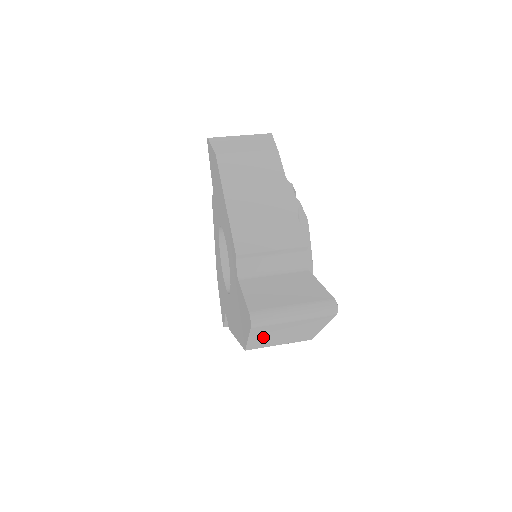
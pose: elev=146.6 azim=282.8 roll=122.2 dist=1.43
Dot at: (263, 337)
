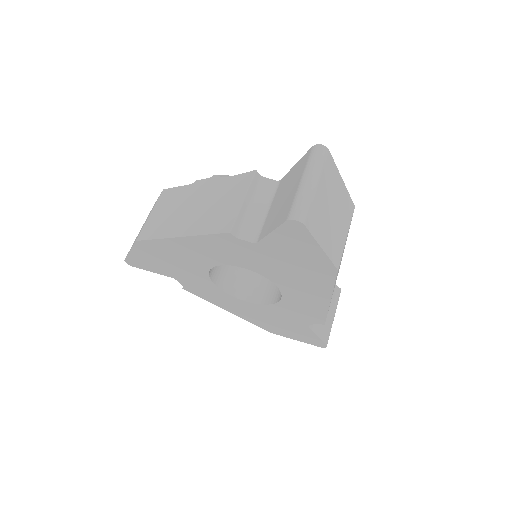
Dot at: occluded
